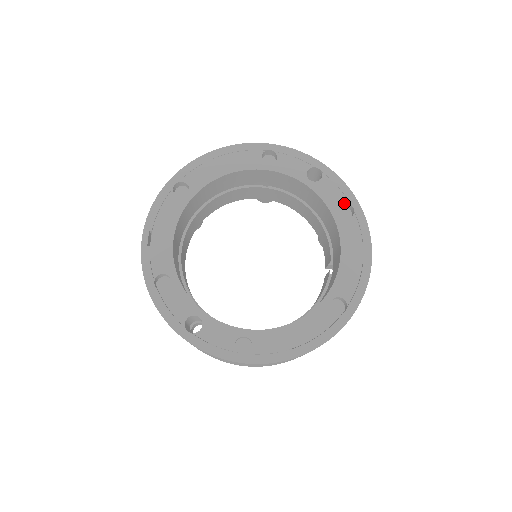
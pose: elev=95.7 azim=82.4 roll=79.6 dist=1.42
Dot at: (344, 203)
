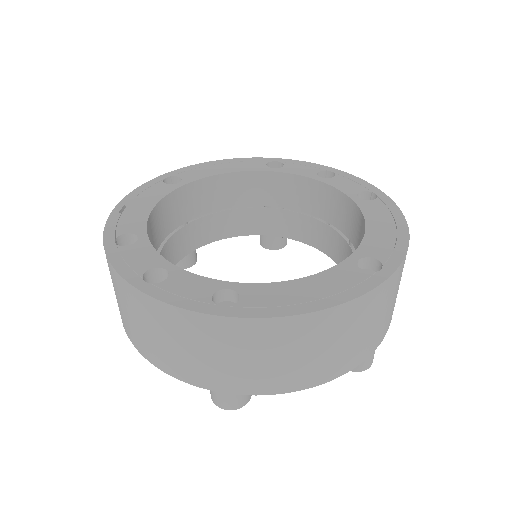
Dot at: (364, 191)
